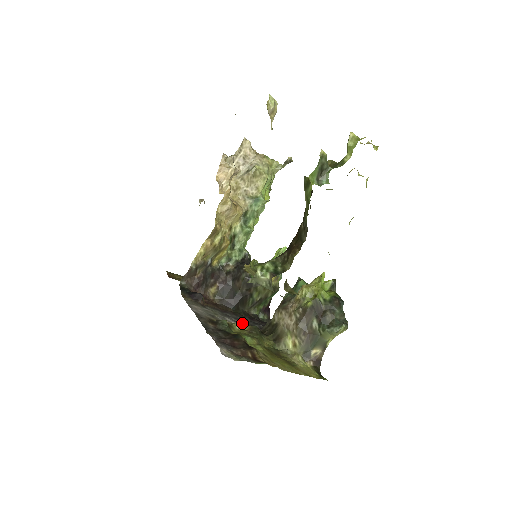
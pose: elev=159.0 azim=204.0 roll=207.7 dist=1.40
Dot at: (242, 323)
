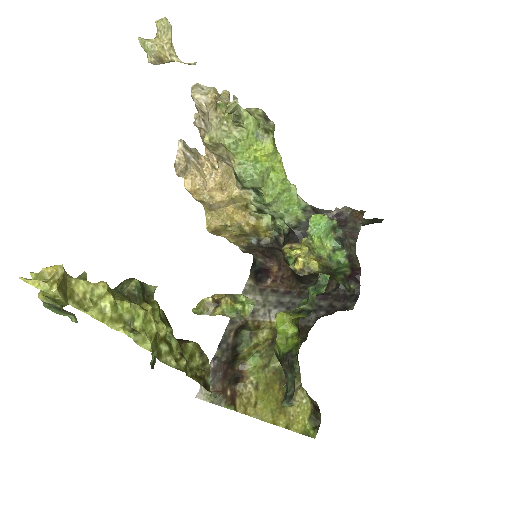
Dot at: occluded
